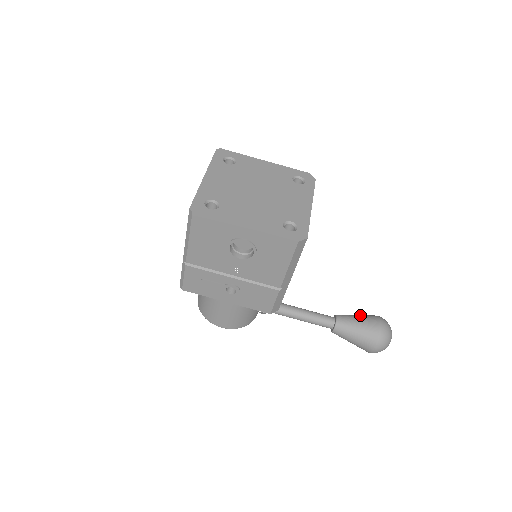
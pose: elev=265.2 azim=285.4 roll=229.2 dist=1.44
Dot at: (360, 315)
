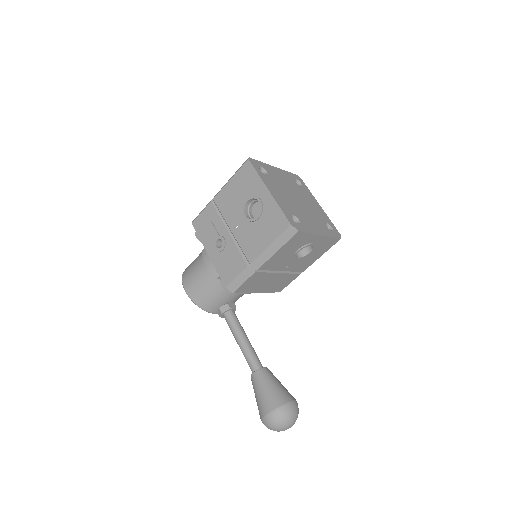
Dot at: occluded
